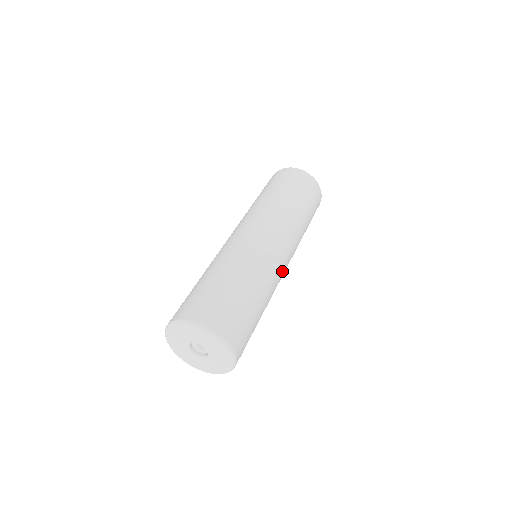
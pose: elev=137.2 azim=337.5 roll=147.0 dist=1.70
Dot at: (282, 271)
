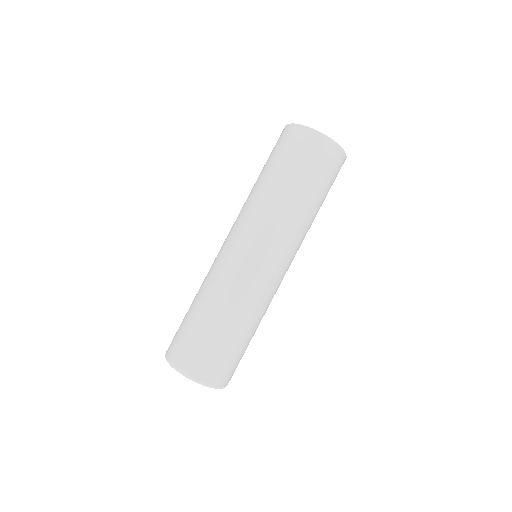
Dot at: occluded
